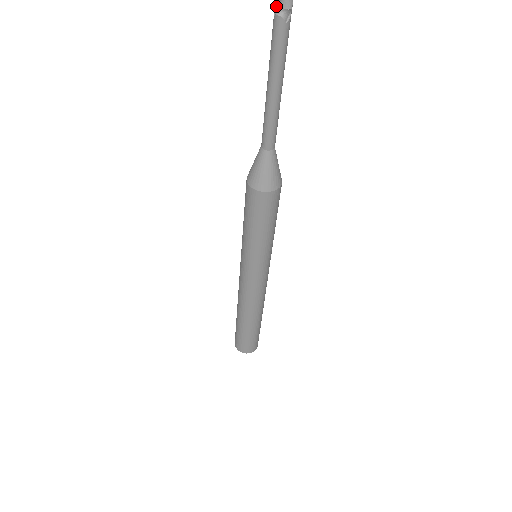
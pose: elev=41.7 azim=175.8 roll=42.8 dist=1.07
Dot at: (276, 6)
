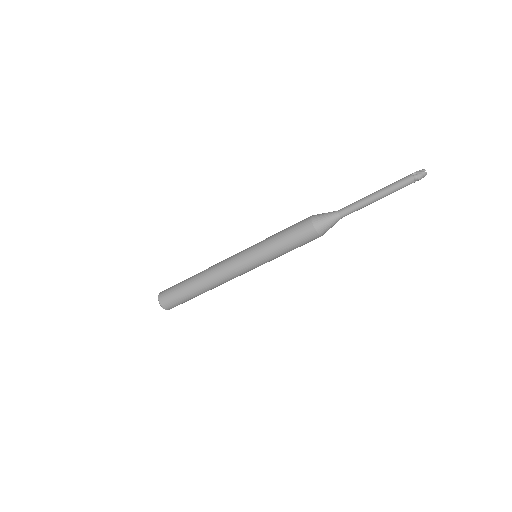
Dot at: (415, 173)
